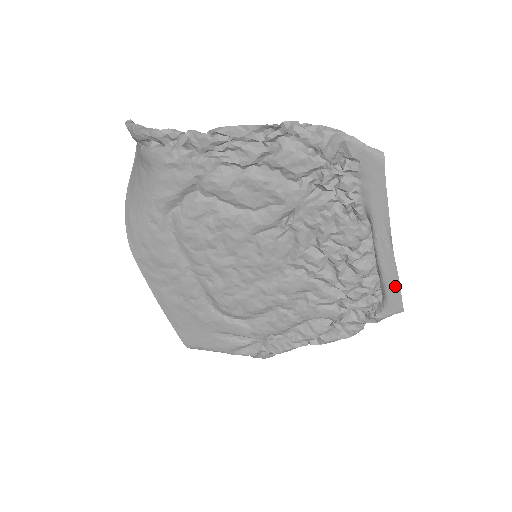
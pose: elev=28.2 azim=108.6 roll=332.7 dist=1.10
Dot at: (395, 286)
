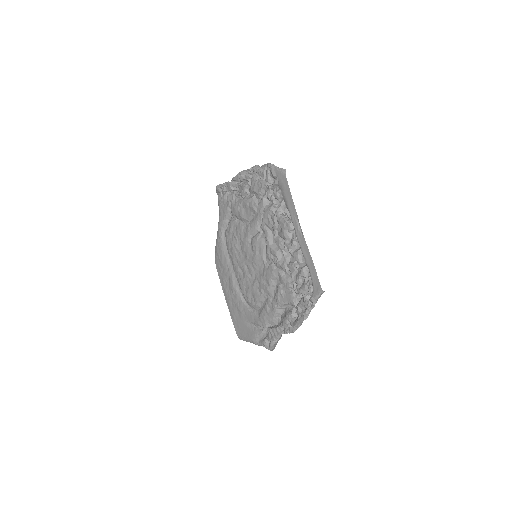
Dot at: (312, 267)
